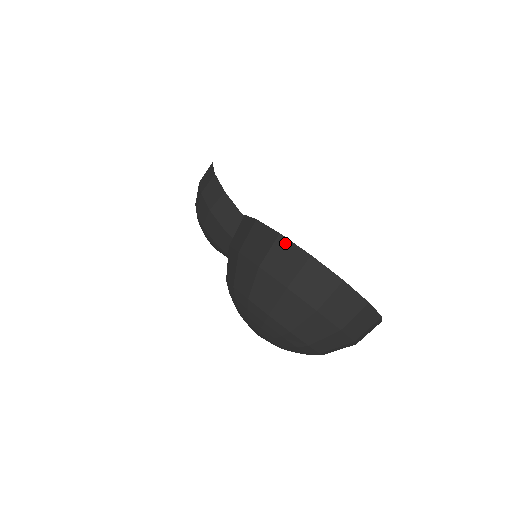
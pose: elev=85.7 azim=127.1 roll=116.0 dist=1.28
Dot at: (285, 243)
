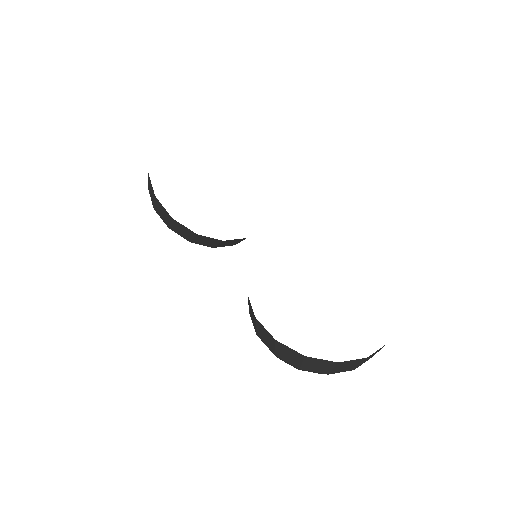
Dot at: (313, 360)
